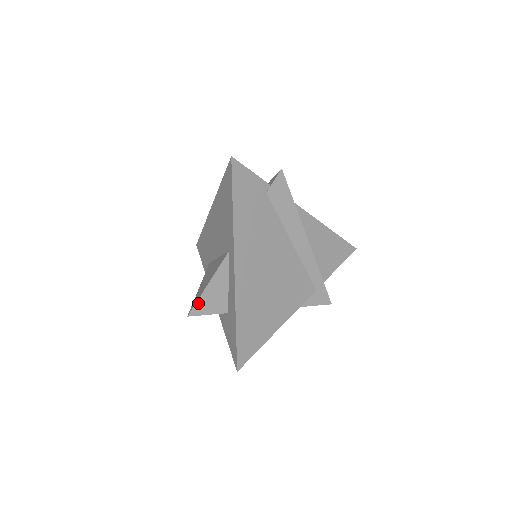
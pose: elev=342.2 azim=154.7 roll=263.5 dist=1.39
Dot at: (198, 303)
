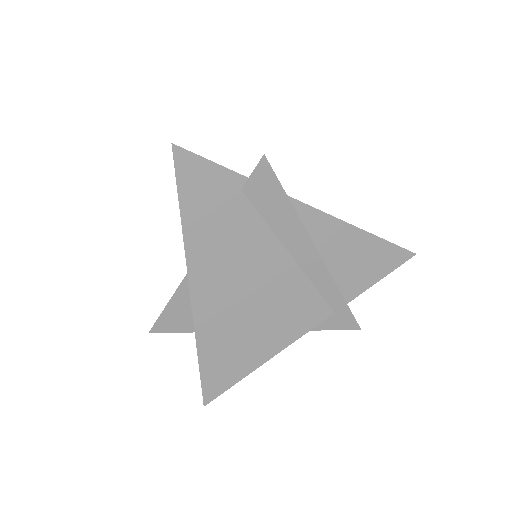
Dot at: (160, 320)
